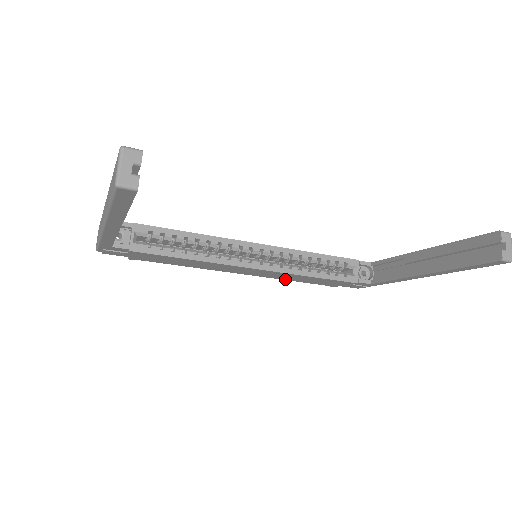
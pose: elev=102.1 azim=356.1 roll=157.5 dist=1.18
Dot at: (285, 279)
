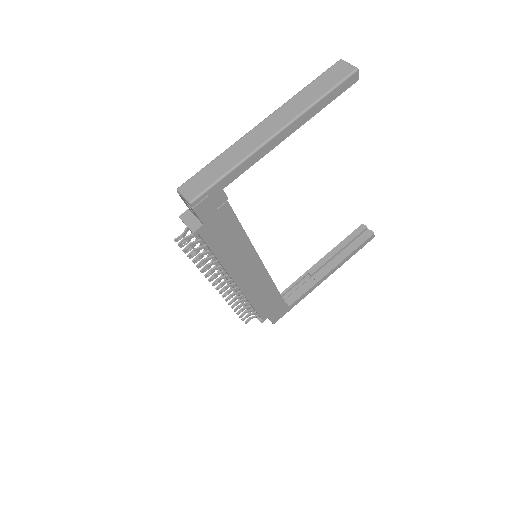
Dot at: (251, 300)
